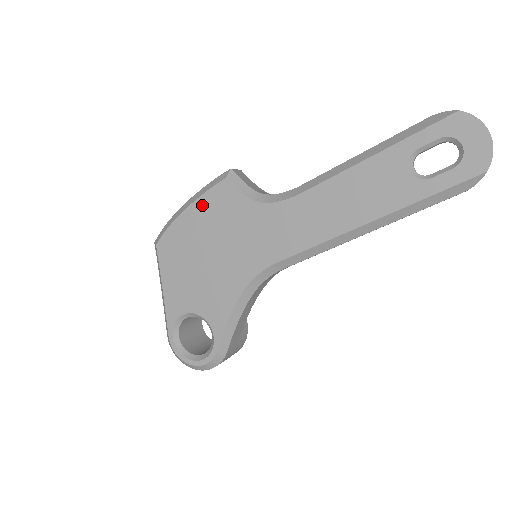
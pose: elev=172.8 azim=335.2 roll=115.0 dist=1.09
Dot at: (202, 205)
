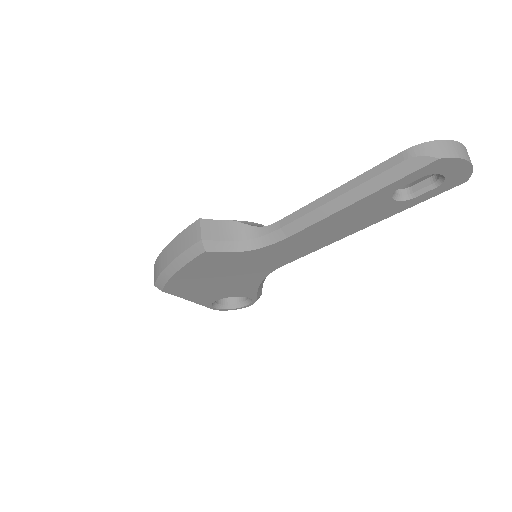
Dot at: (192, 267)
